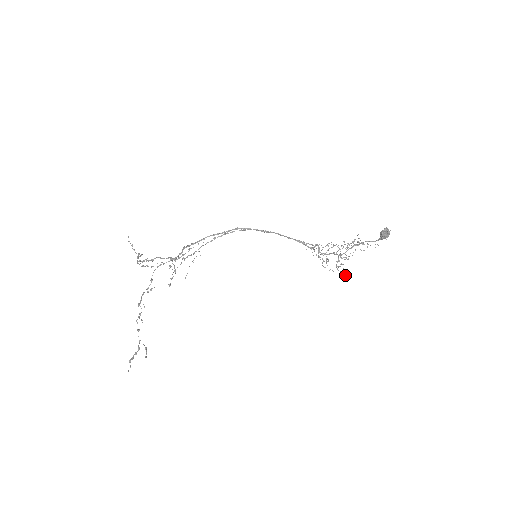
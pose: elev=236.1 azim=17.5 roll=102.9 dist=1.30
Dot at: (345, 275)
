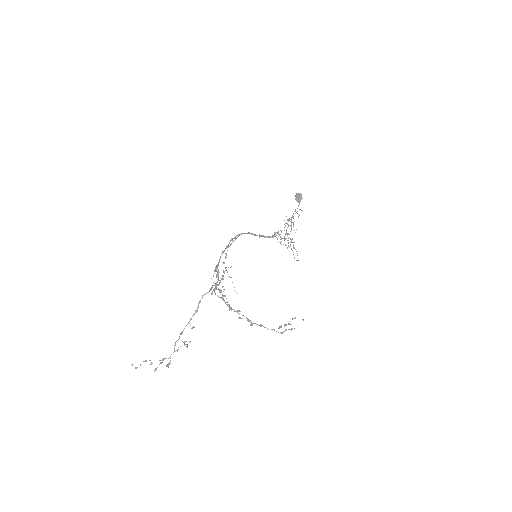
Dot at: (298, 260)
